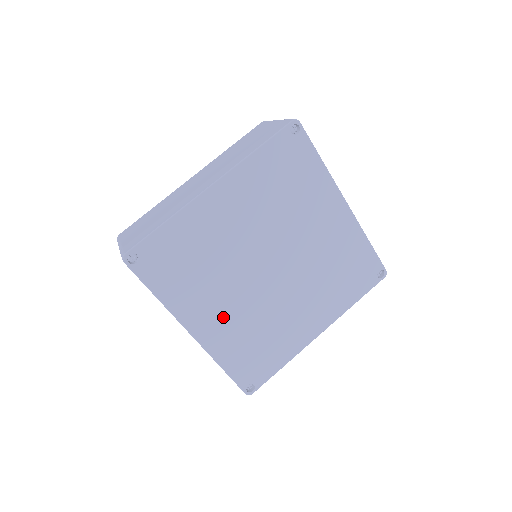
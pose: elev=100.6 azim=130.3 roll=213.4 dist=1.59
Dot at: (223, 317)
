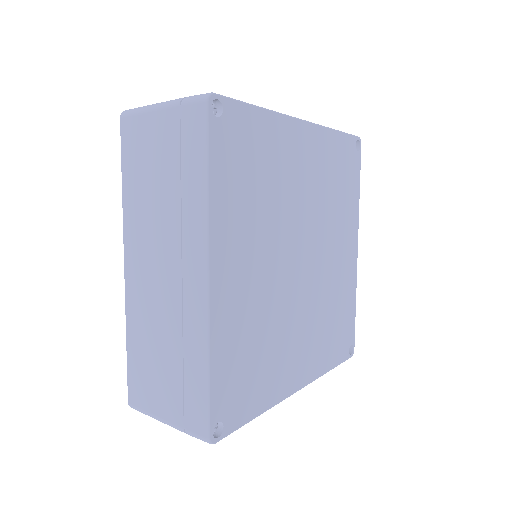
Dot at: (305, 345)
